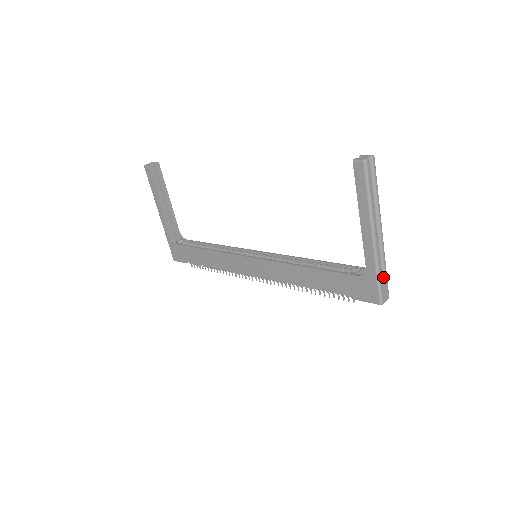
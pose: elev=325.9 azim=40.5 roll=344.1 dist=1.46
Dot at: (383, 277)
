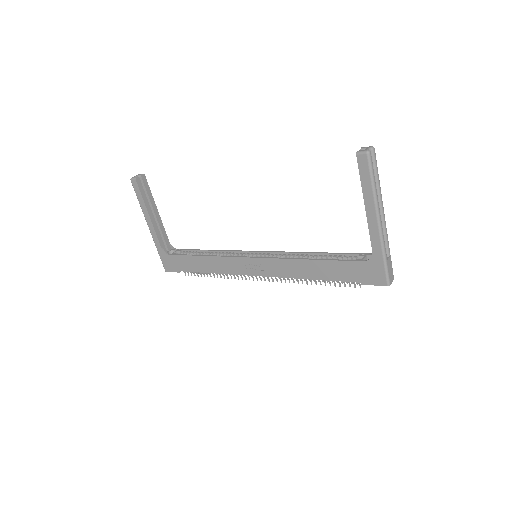
Dot at: (388, 260)
